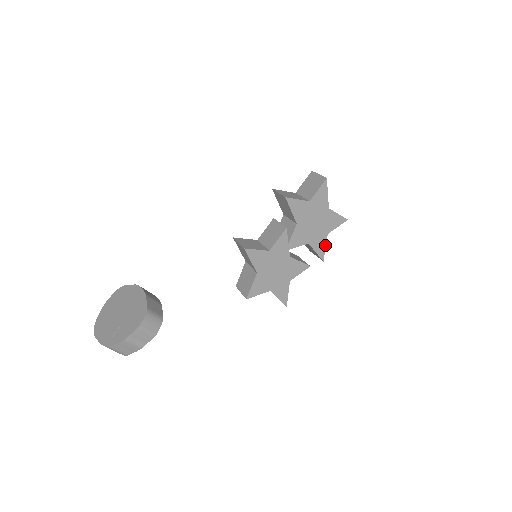
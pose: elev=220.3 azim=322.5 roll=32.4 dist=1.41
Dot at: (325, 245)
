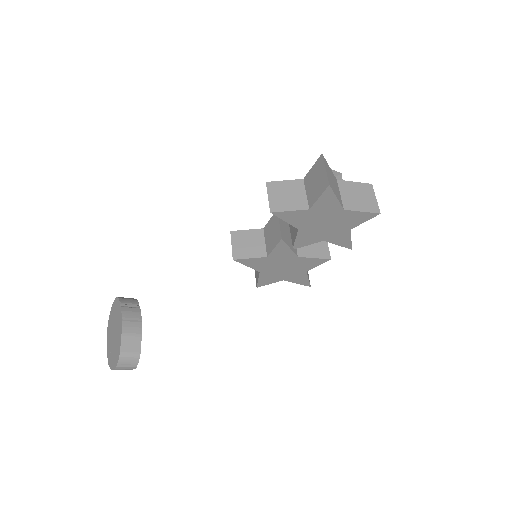
Dot at: (350, 238)
